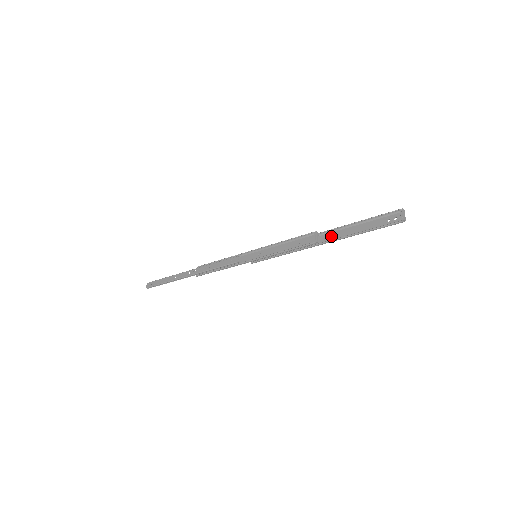
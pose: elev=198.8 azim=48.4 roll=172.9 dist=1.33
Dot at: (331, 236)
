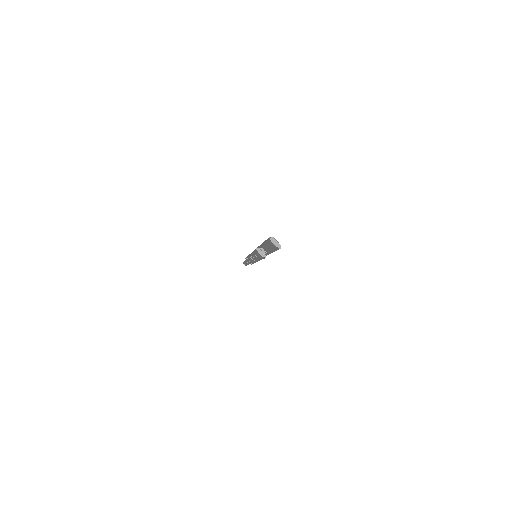
Dot at: (266, 248)
